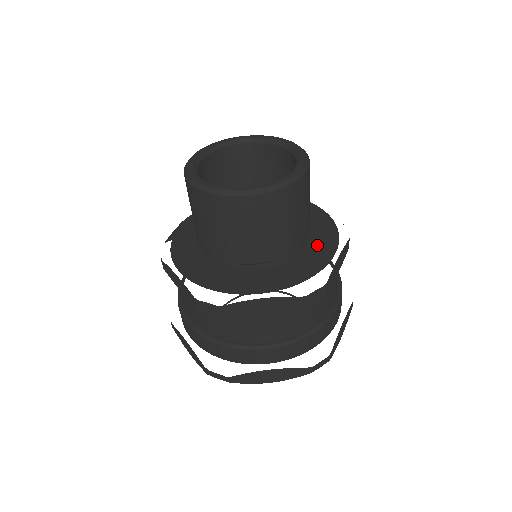
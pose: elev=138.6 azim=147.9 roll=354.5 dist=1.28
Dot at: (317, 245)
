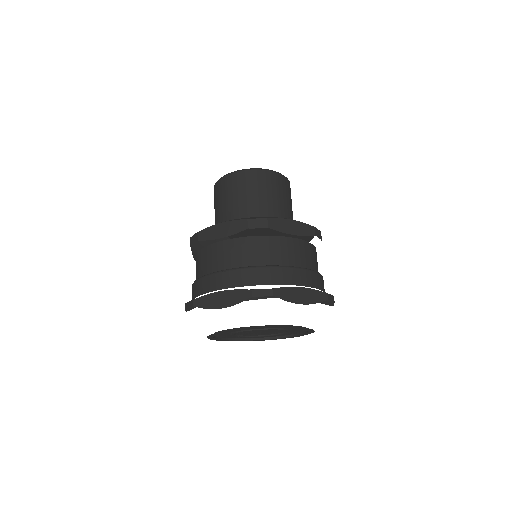
Dot at: occluded
